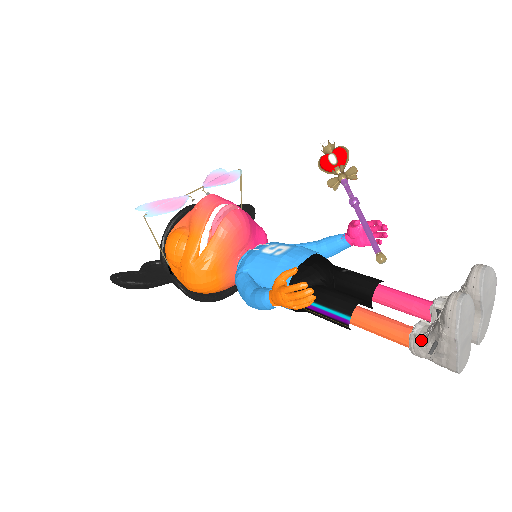
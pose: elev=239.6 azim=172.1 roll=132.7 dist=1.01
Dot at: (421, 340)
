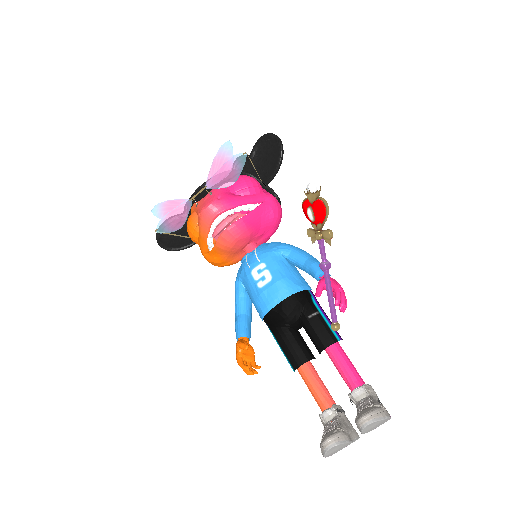
Dot at: (323, 424)
